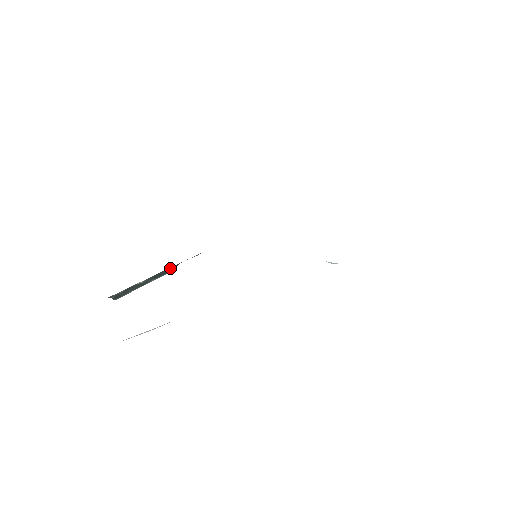
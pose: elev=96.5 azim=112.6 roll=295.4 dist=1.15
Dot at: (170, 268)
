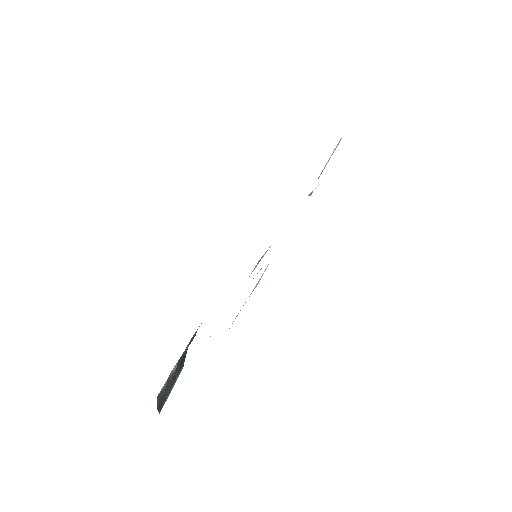
Dot at: (183, 358)
